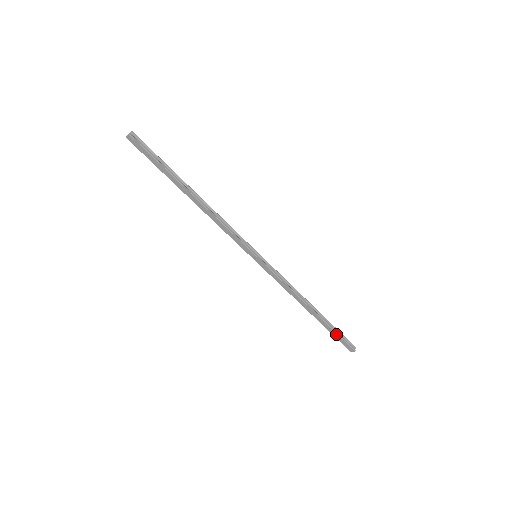
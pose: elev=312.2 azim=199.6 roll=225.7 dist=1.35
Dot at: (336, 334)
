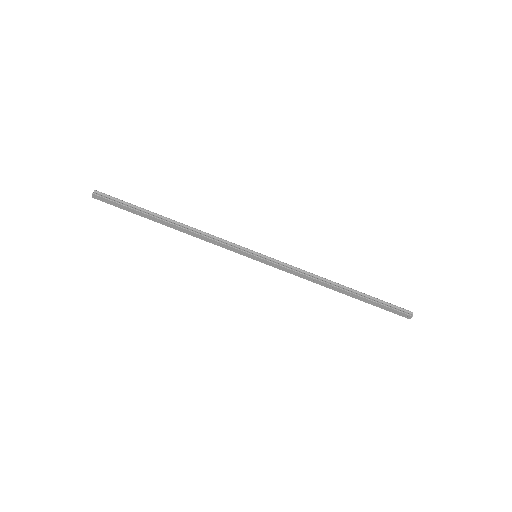
Dot at: (381, 305)
